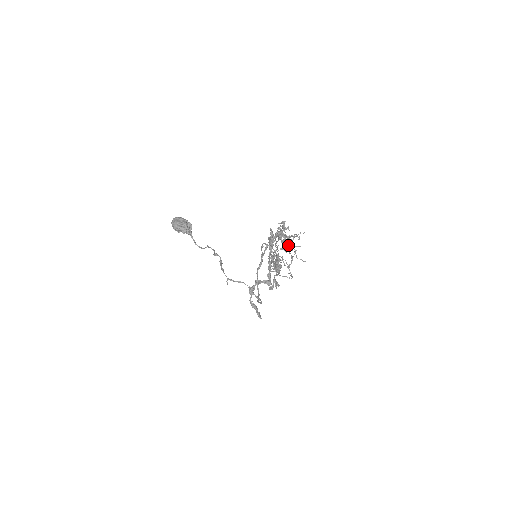
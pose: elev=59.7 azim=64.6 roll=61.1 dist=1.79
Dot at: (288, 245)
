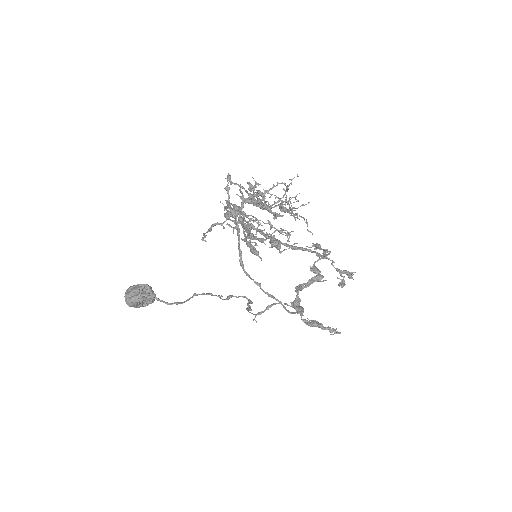
Dot at: (282, 206)
